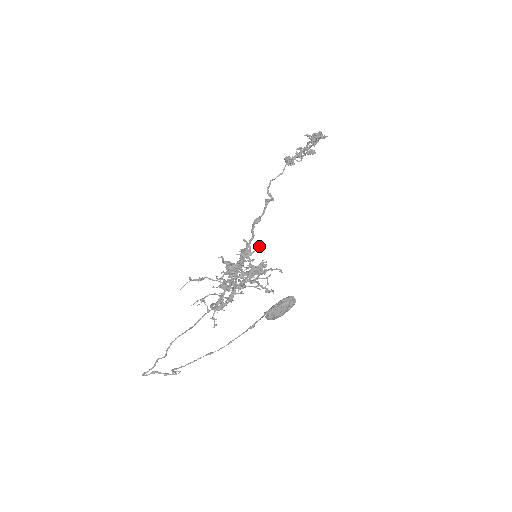
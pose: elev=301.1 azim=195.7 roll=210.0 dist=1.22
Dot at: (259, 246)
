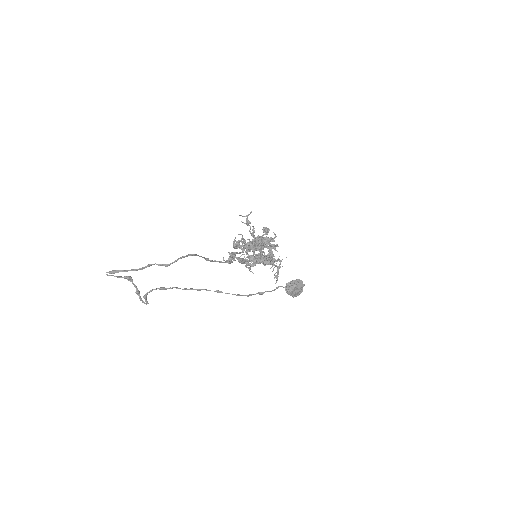
Dot at: occluded
